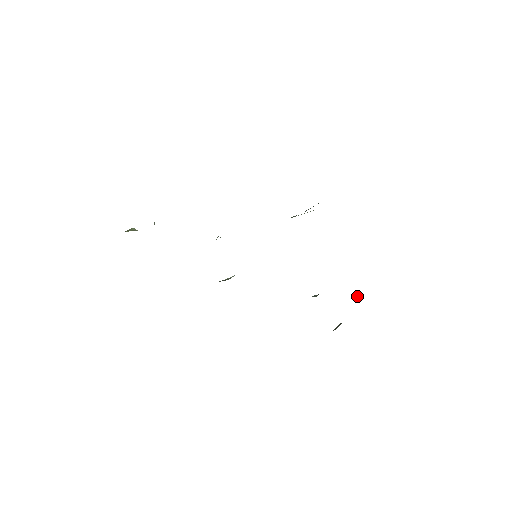
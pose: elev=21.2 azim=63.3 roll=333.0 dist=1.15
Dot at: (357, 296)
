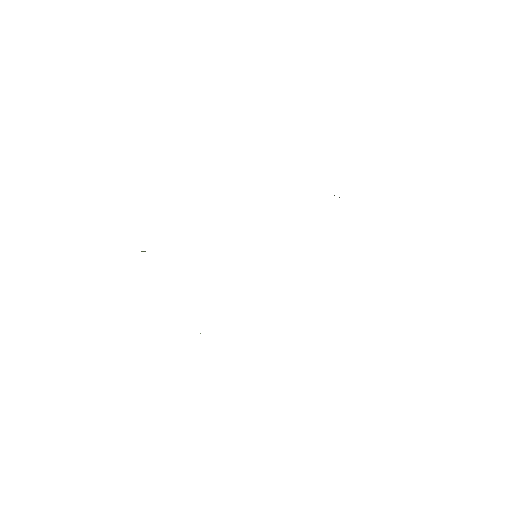
Dot at: occluded
